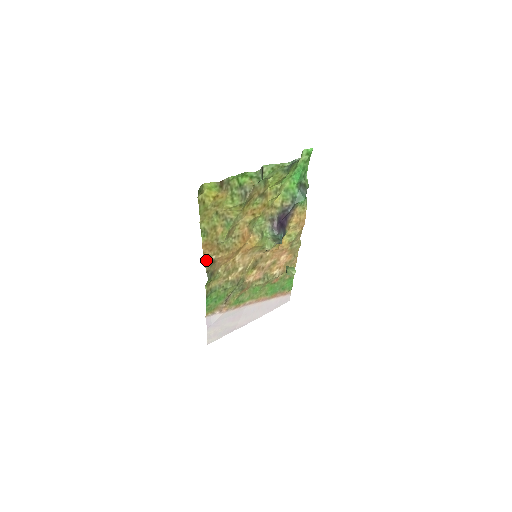
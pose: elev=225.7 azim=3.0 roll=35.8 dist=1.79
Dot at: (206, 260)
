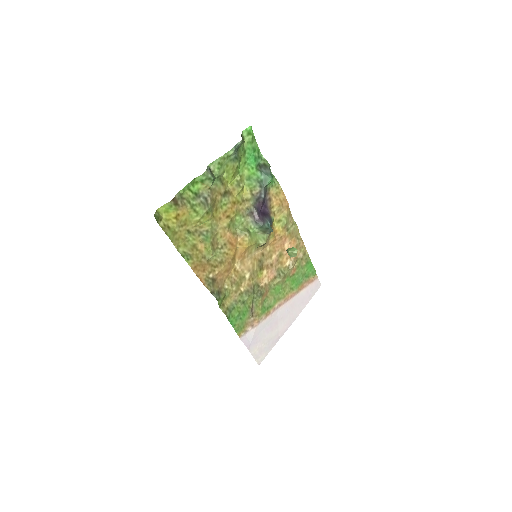
Dot at: (204, 282)
